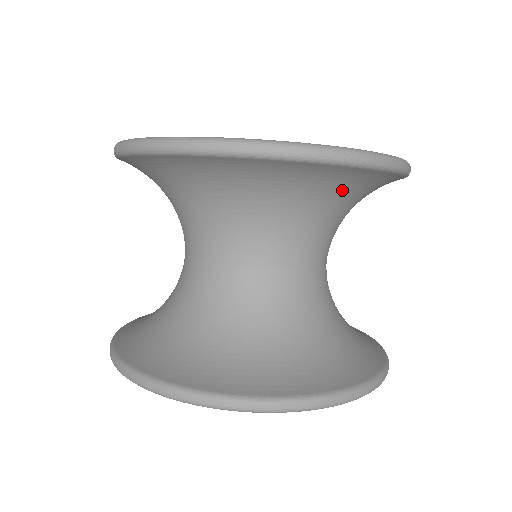
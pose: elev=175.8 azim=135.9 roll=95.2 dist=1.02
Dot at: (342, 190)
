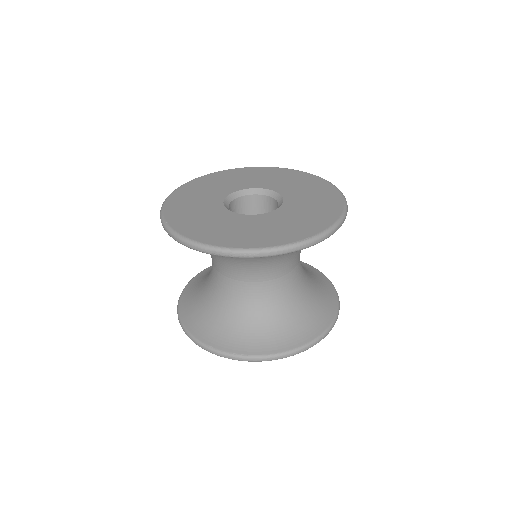
Dot at: occluded
